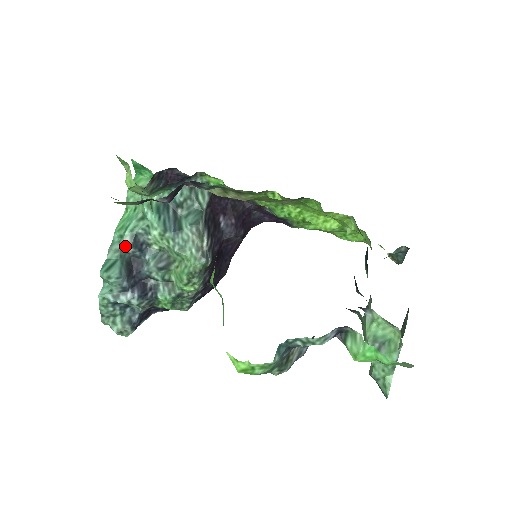
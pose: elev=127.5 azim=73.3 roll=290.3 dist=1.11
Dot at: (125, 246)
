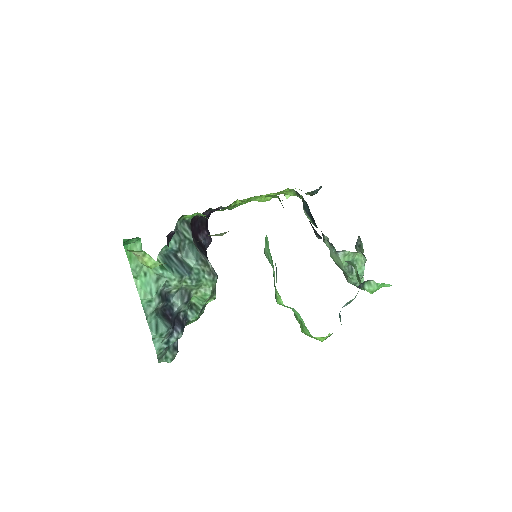
Dot at: (158, 306)
